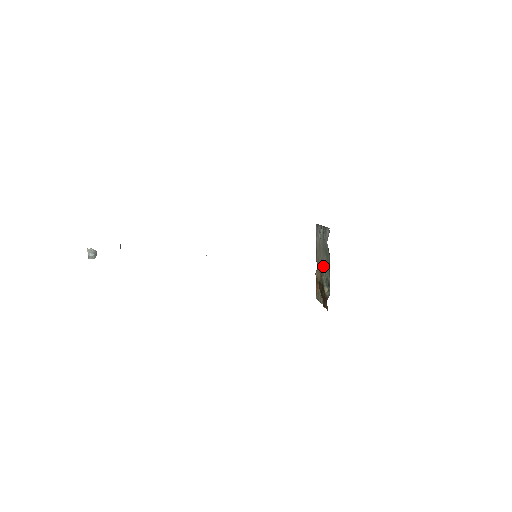
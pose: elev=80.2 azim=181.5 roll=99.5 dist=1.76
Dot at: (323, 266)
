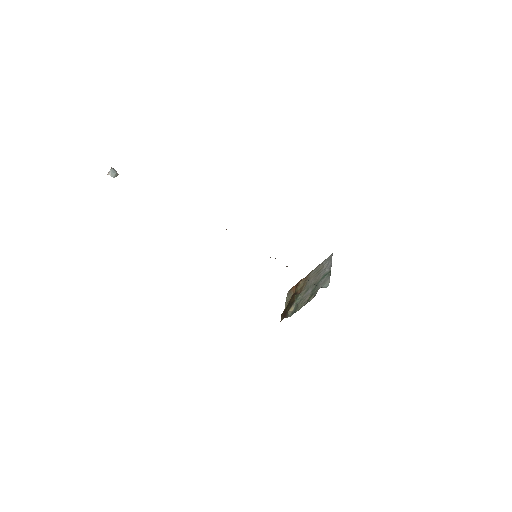
Dot at: (306, 290)
